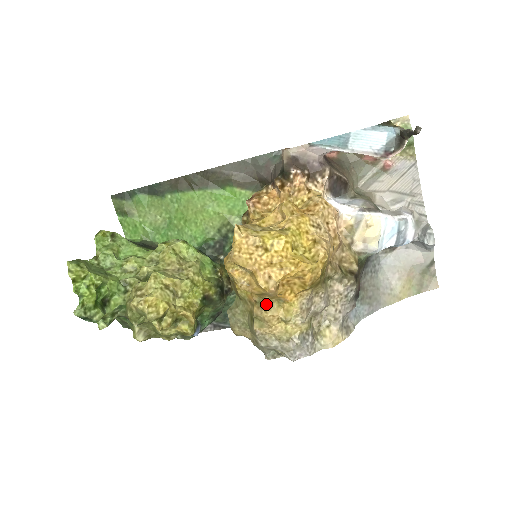
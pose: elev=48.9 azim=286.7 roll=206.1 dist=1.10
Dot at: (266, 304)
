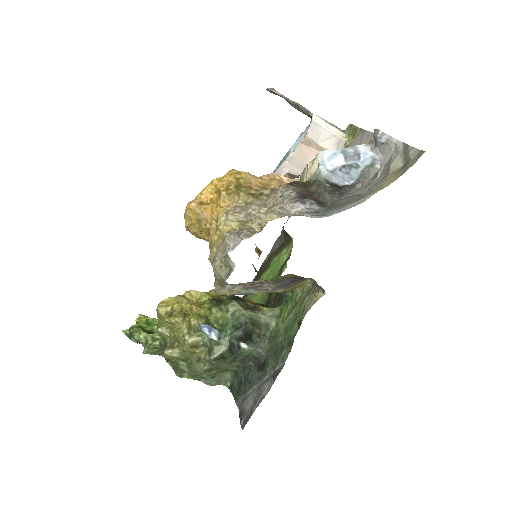
Dot at: (211, 233)
